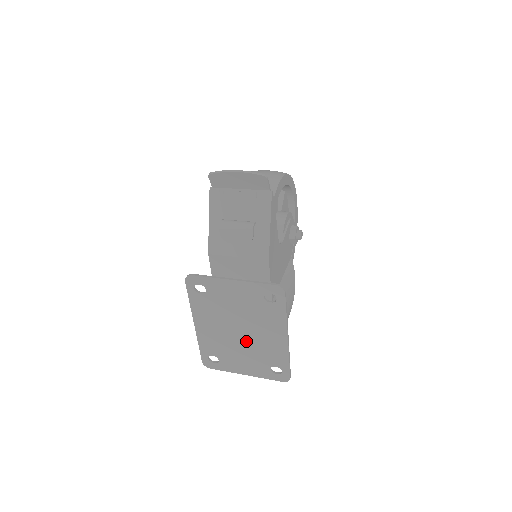
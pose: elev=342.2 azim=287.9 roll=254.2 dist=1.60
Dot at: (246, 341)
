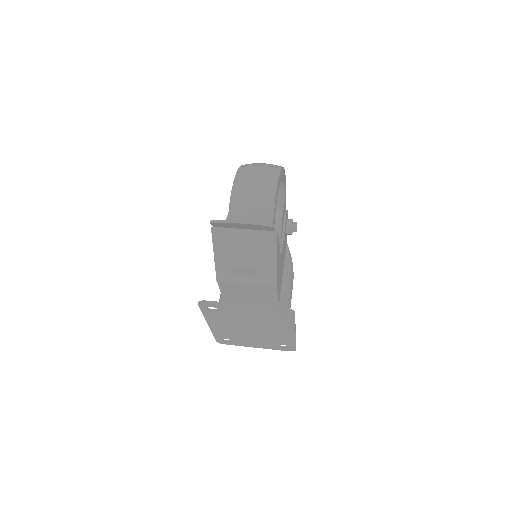
Dot at: (257, 334)
